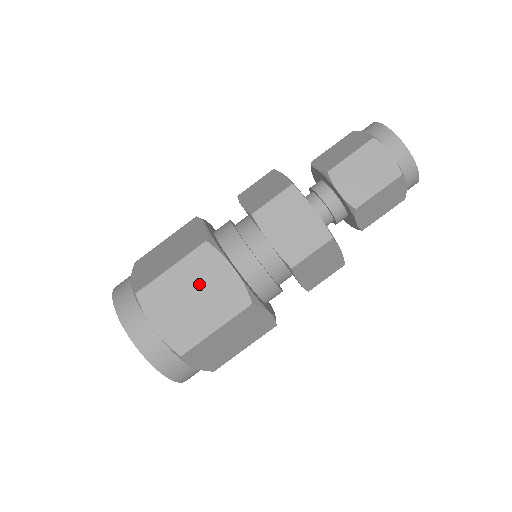
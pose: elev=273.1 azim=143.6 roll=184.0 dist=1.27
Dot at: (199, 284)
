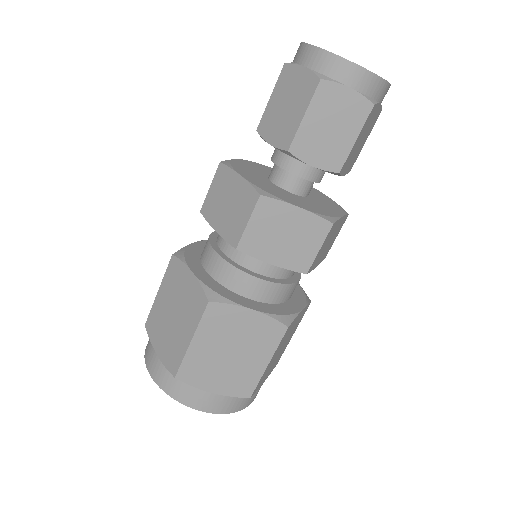
Dot at: (174, 299)
